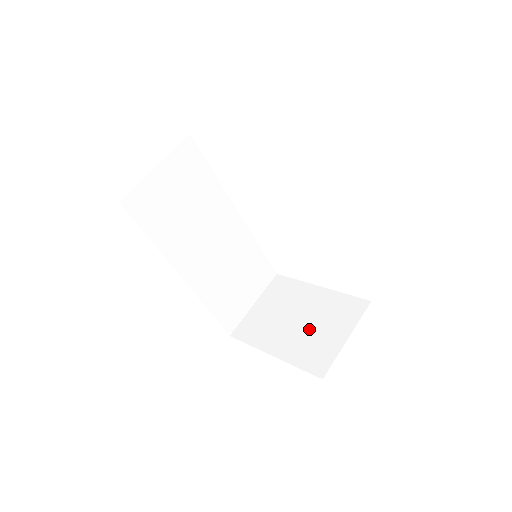
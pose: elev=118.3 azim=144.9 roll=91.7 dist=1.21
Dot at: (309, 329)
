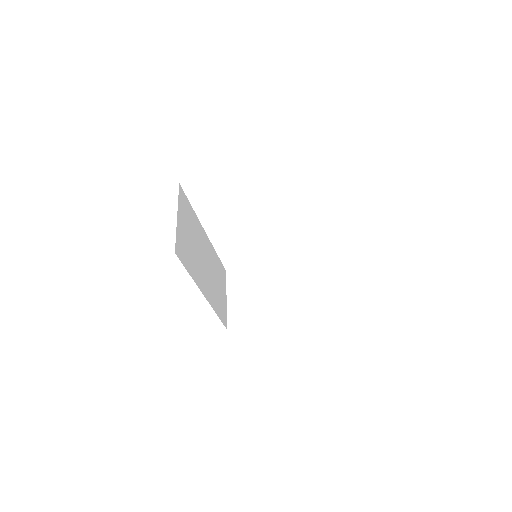
Dot at: (285, 294)
